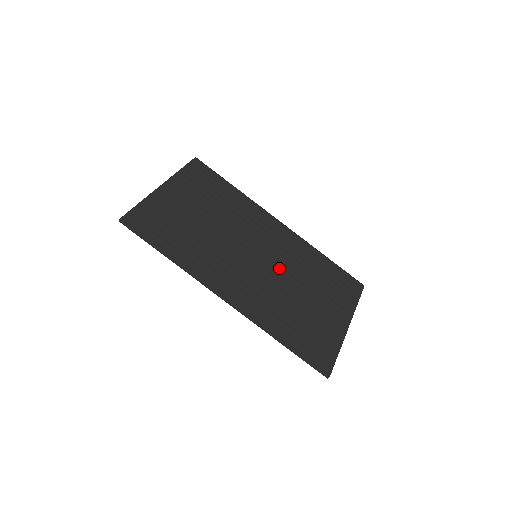
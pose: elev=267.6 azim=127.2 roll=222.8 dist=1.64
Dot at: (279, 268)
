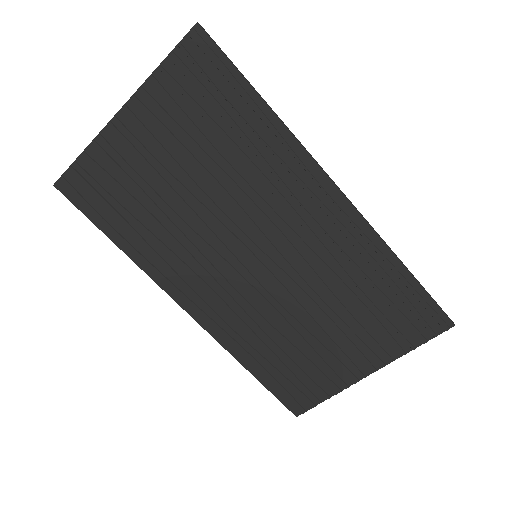
Dot at: (289, 280)
